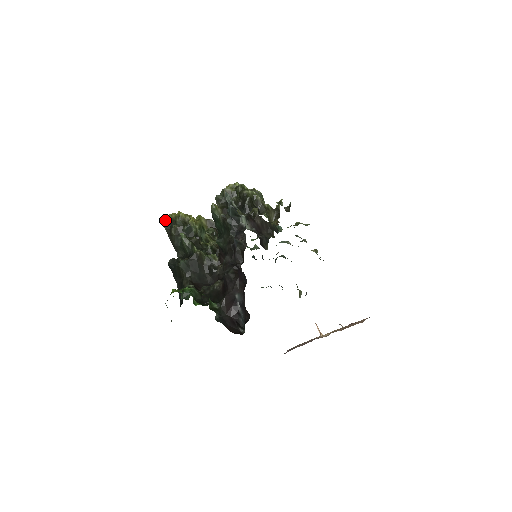
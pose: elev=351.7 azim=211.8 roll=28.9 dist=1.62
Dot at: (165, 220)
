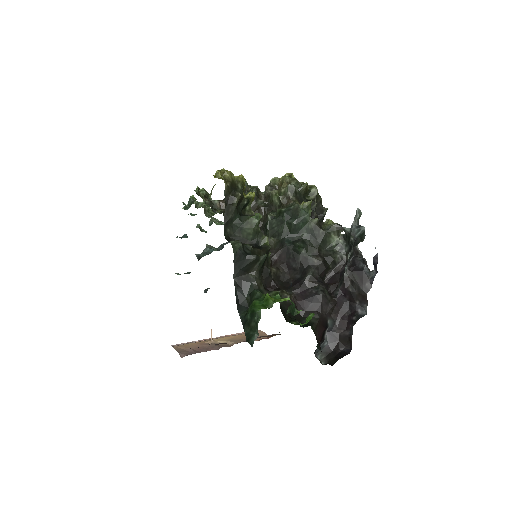
Dot at: (223, 176)
